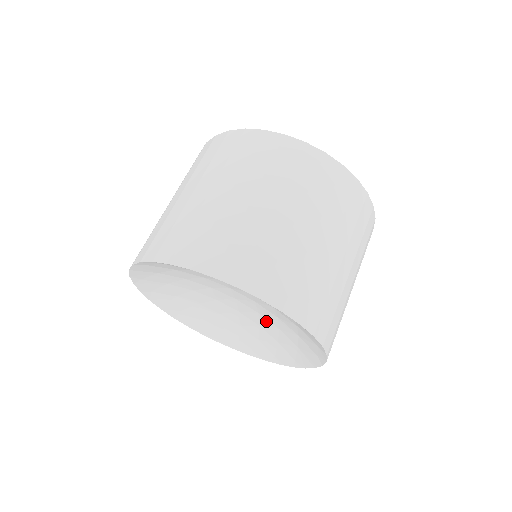
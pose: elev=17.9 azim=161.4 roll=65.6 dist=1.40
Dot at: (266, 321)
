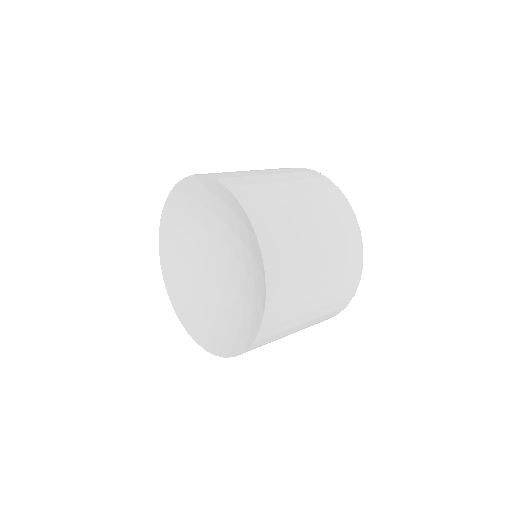
Dot at: (238, 289)
